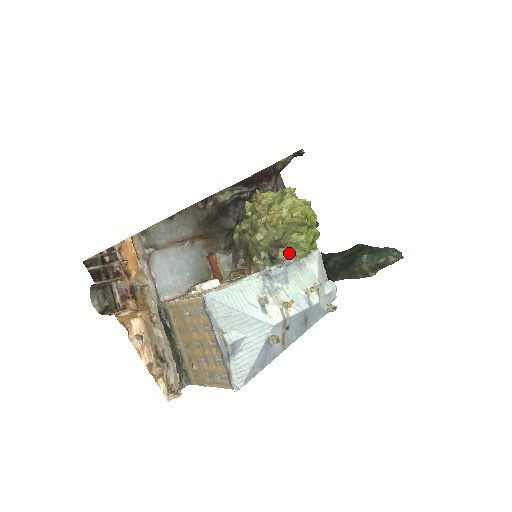
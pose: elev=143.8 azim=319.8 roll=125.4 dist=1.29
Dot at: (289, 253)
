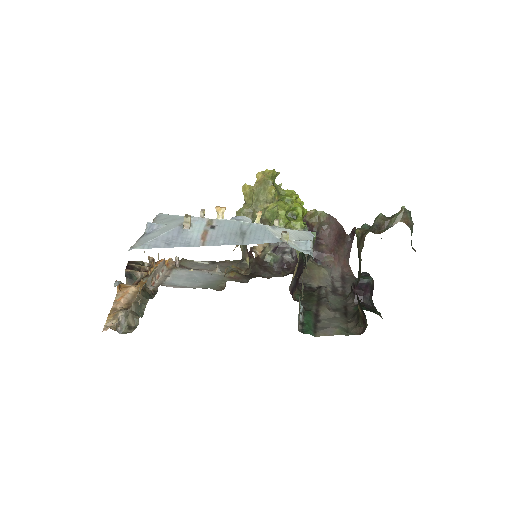
Dot at: occluded
